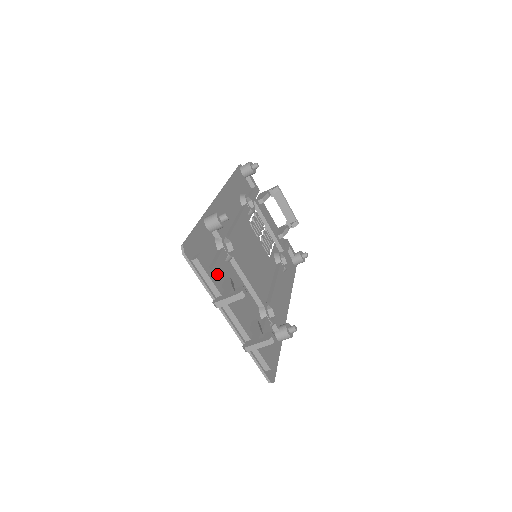
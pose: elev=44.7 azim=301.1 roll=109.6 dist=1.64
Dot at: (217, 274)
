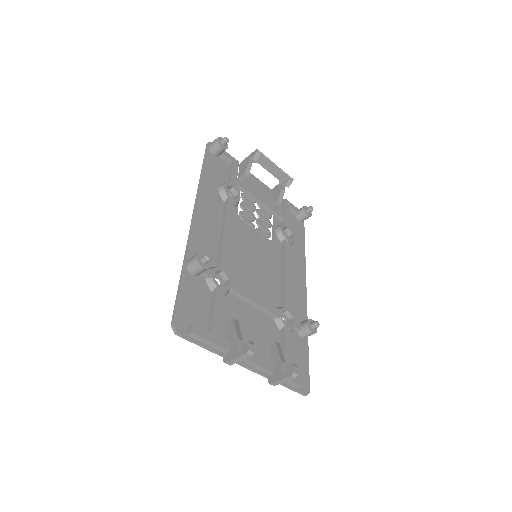
Dot at: (219, 329)
